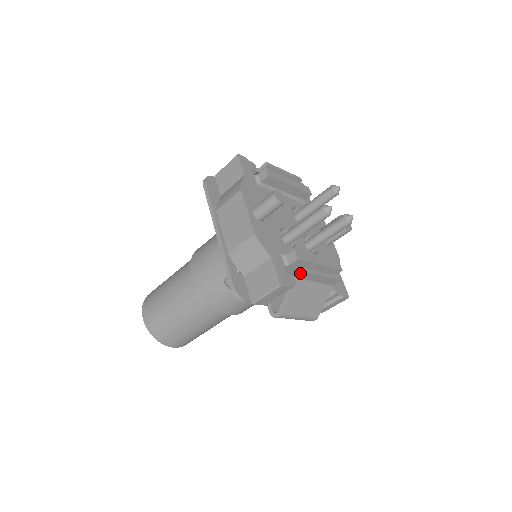
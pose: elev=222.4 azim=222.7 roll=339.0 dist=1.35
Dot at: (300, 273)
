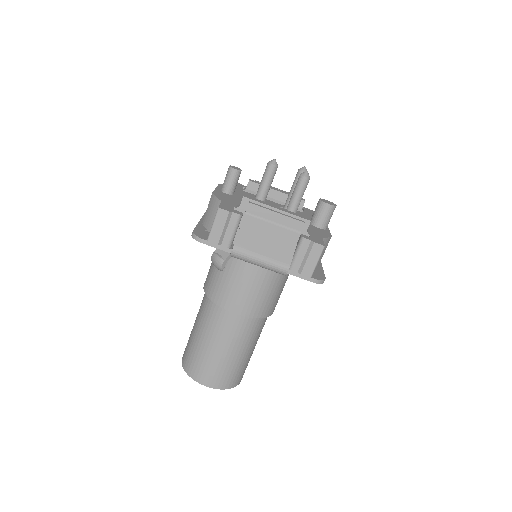
Dot at: (247, 207)
